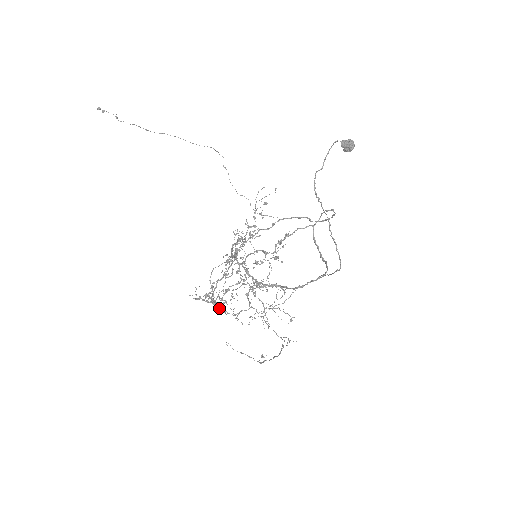
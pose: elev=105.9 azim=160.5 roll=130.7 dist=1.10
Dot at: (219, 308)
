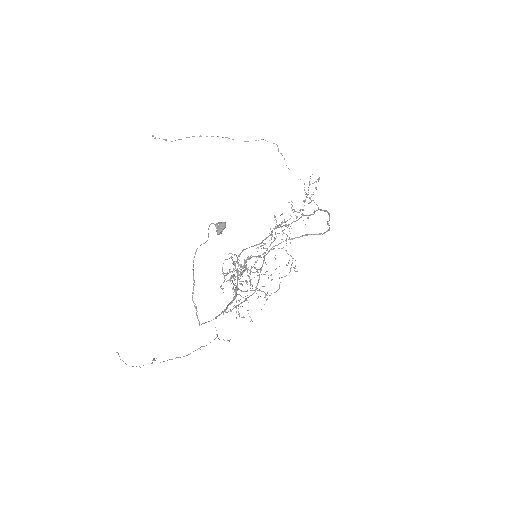
Dot at: (250, 280)
